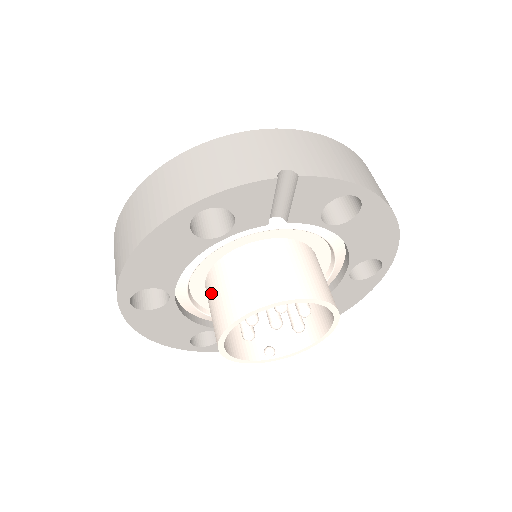
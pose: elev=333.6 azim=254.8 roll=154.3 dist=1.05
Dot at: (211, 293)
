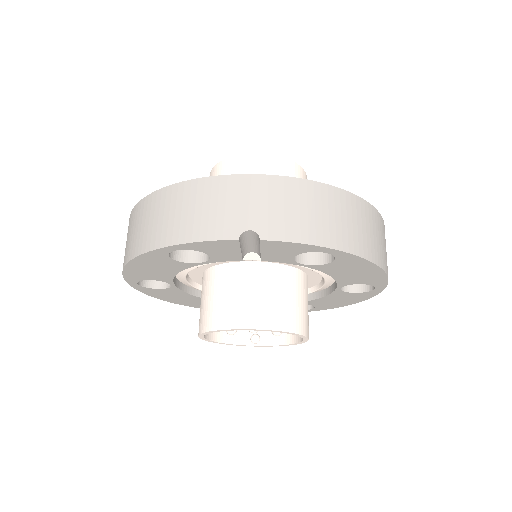
Dot at: (201, 293)
